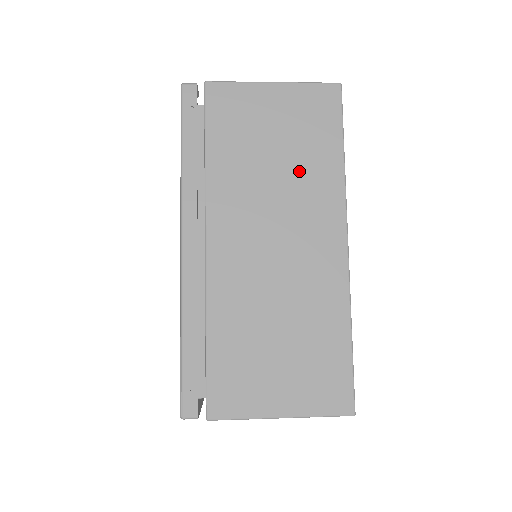
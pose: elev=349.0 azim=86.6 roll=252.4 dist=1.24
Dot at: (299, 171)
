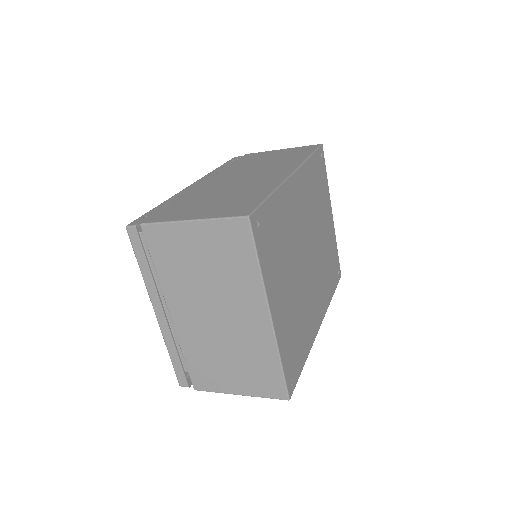
Dot at: (278, 162)
